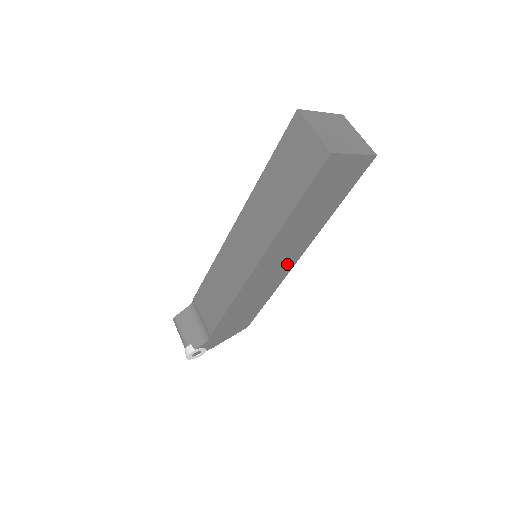
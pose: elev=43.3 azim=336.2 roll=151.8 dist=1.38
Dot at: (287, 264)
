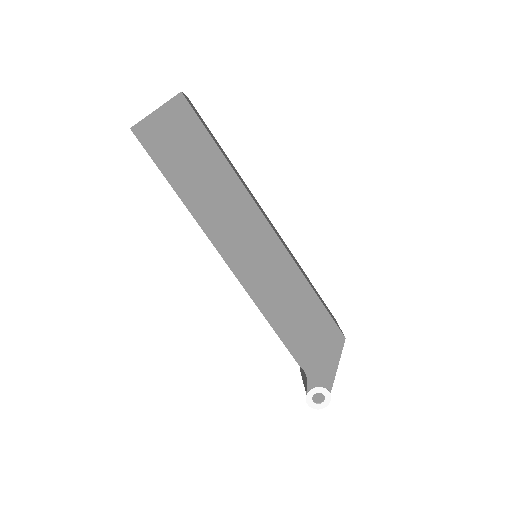
Dot at: (264, 239)
